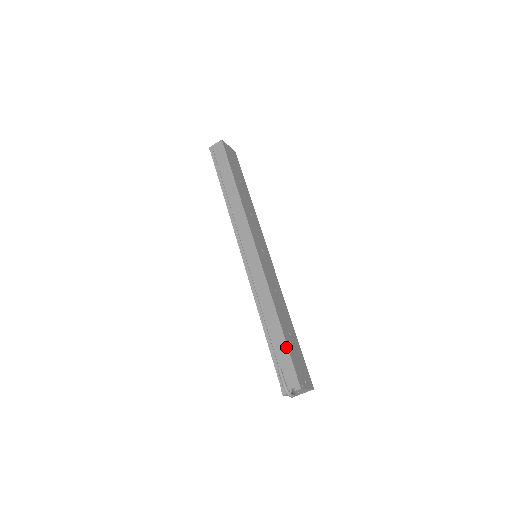
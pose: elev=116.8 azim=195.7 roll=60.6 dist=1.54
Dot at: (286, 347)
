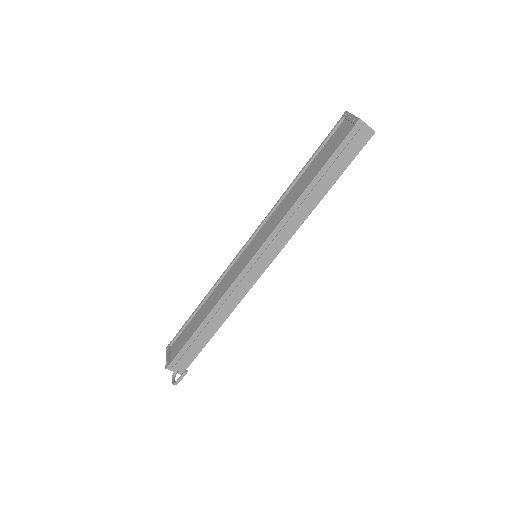
Dot at: occluded
